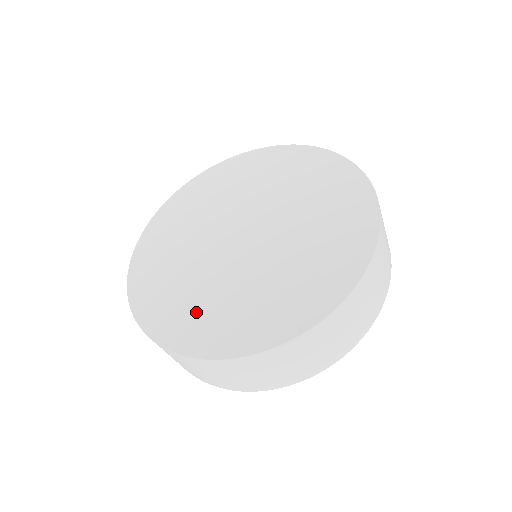
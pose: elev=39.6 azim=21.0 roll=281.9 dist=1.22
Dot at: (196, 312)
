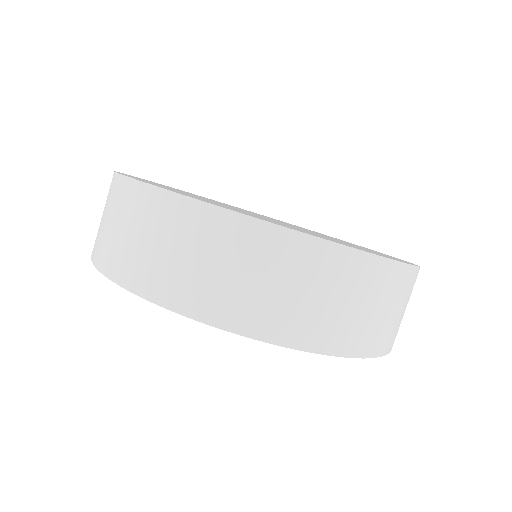
Dot at: occluded
